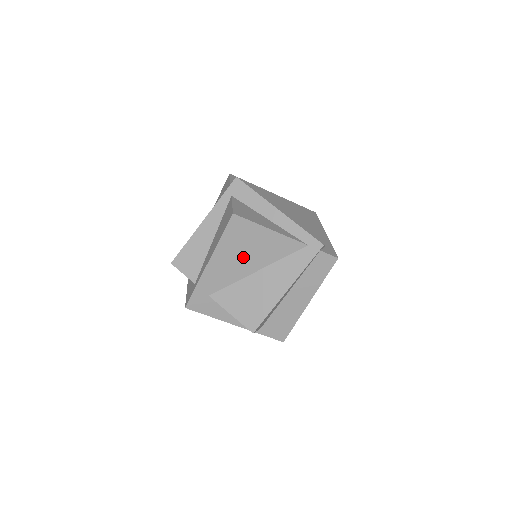
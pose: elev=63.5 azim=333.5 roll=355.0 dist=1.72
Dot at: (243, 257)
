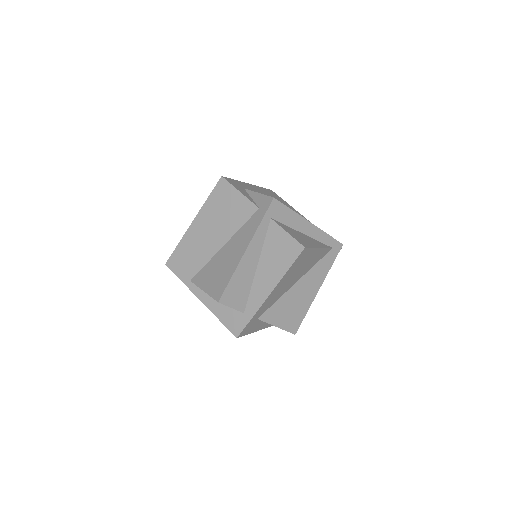
Dot at: (293, 277)
